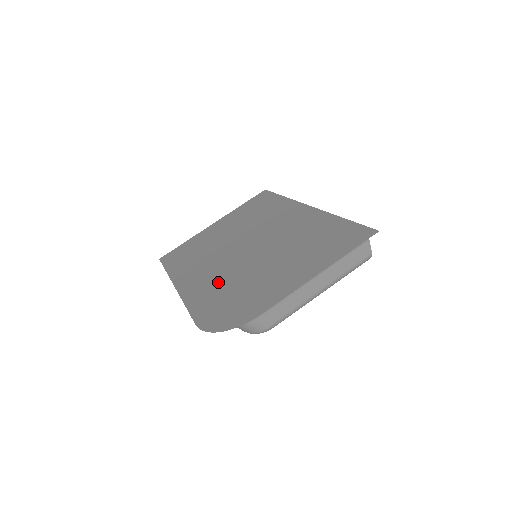
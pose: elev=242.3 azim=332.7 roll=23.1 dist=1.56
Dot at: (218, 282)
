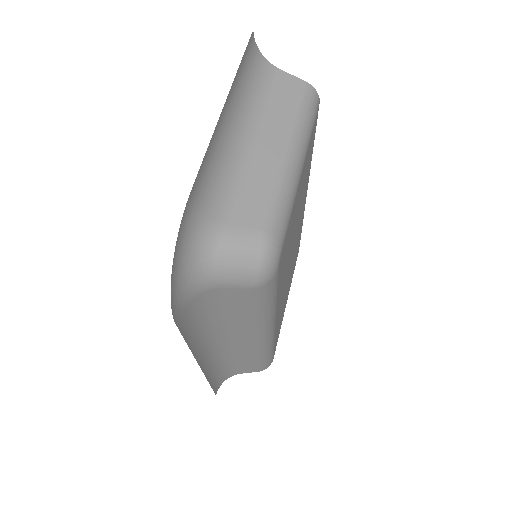
Dot at: occluded
